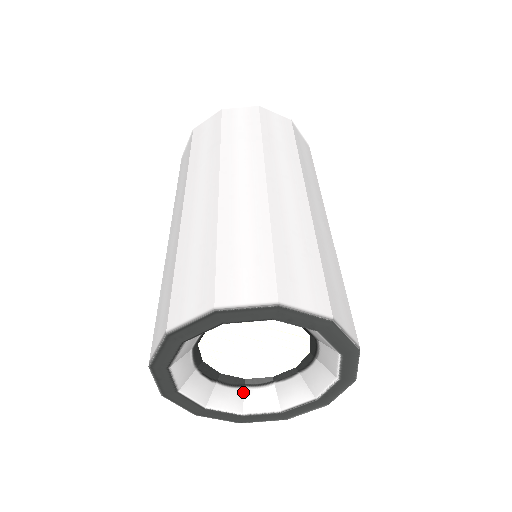
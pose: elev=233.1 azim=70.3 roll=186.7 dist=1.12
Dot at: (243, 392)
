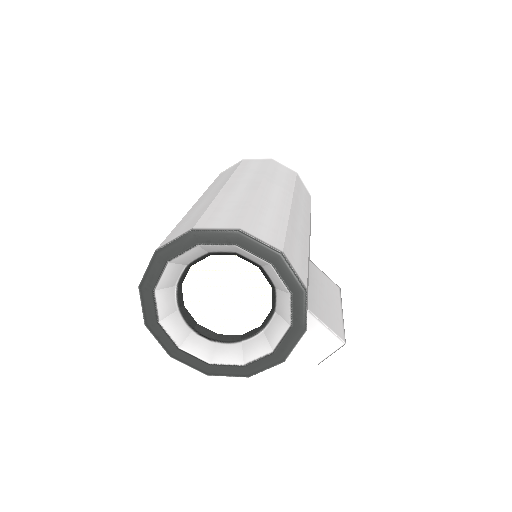
Dot at: (241, 346)
